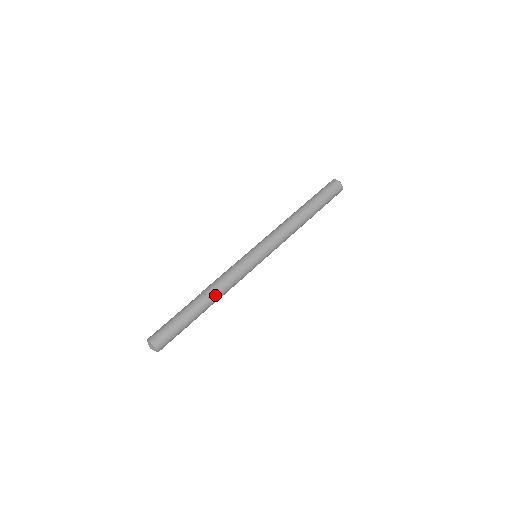
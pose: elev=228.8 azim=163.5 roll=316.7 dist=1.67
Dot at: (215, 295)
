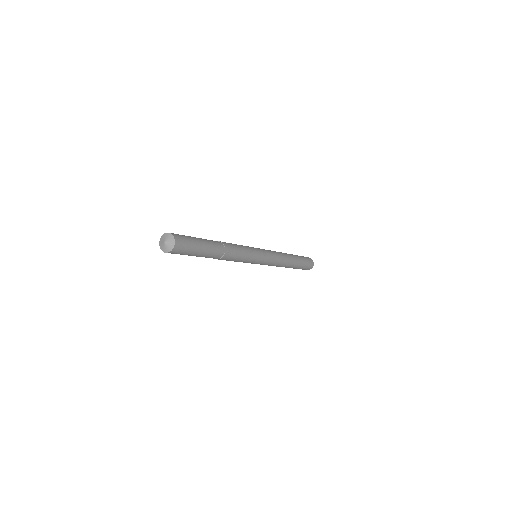
Dot at: (229, 253)
